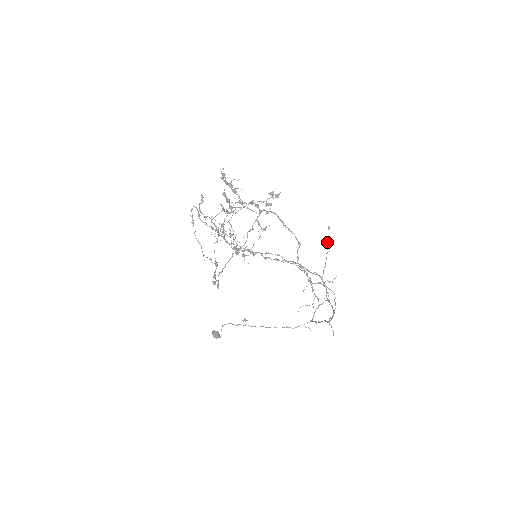
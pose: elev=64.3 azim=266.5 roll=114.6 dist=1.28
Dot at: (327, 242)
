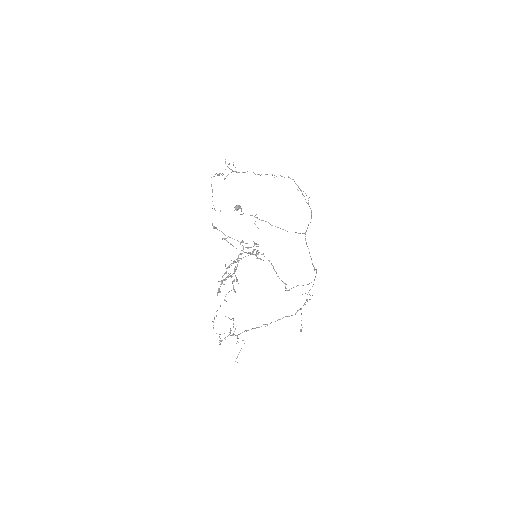
Dot at: (300, 331)
